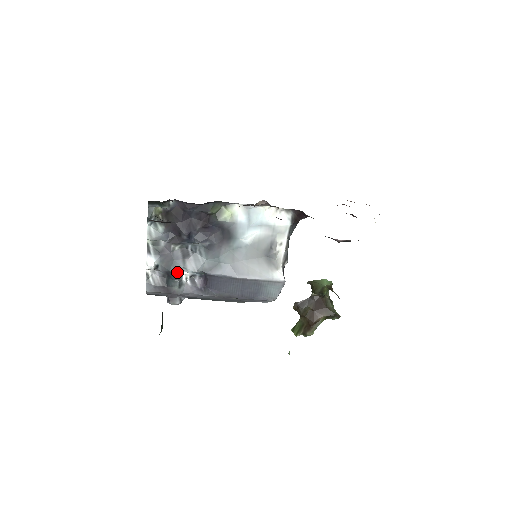
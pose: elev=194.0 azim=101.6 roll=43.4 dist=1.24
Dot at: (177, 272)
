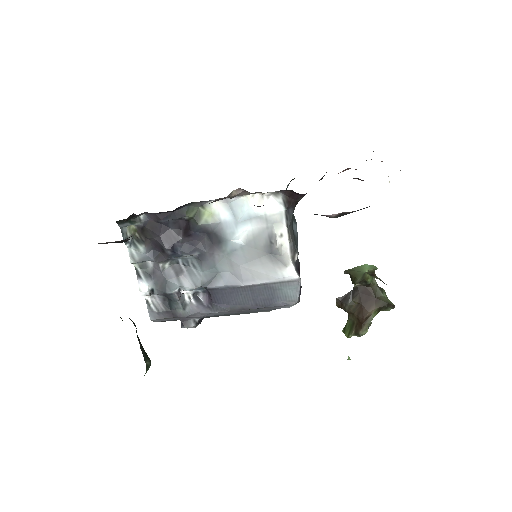
Dot at: (174, 293)
